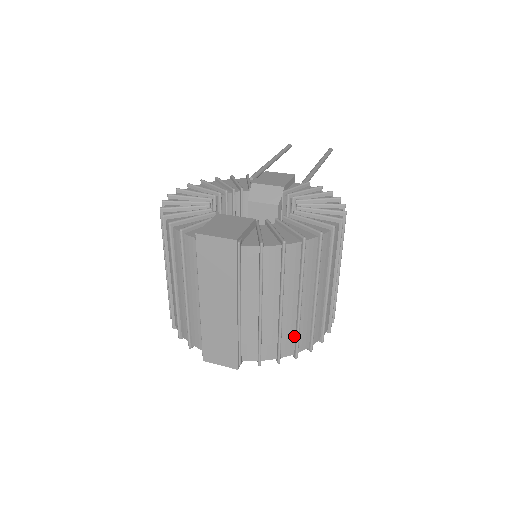
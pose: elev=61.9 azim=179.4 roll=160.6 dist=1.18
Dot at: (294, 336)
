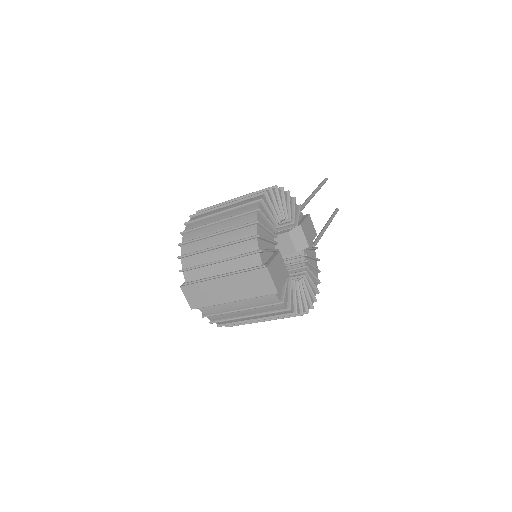
Dot at: (232, 322)
